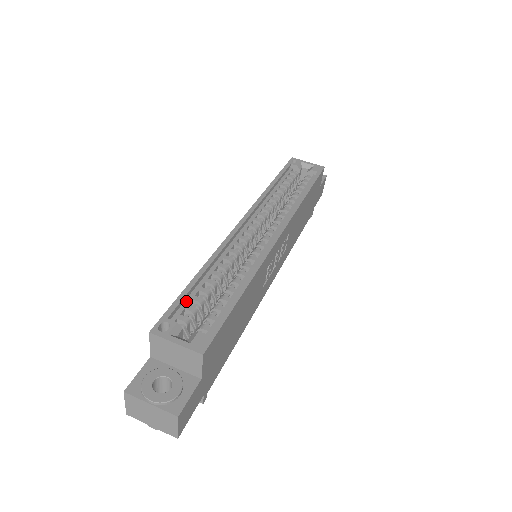
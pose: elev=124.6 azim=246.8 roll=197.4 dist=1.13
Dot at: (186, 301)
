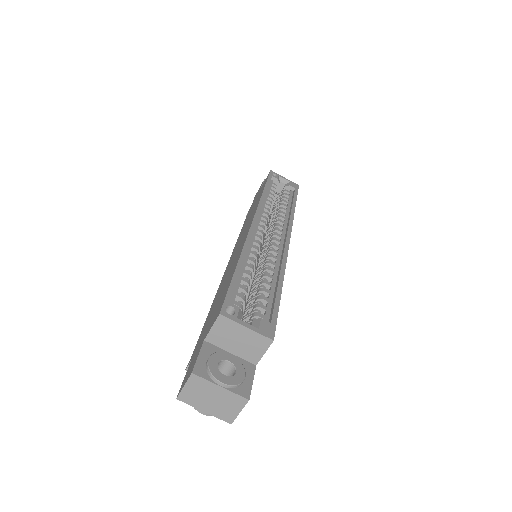
Dot at: (235, 288)
